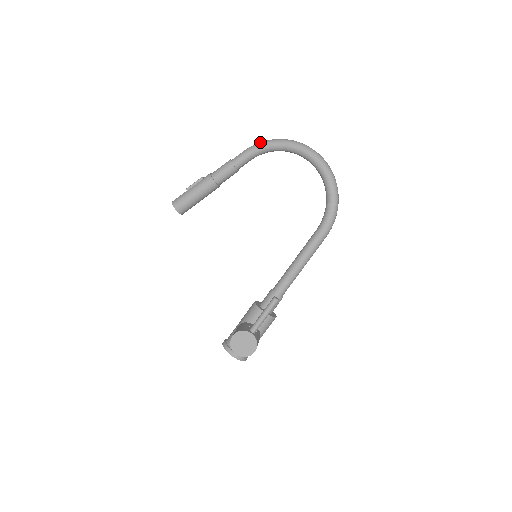
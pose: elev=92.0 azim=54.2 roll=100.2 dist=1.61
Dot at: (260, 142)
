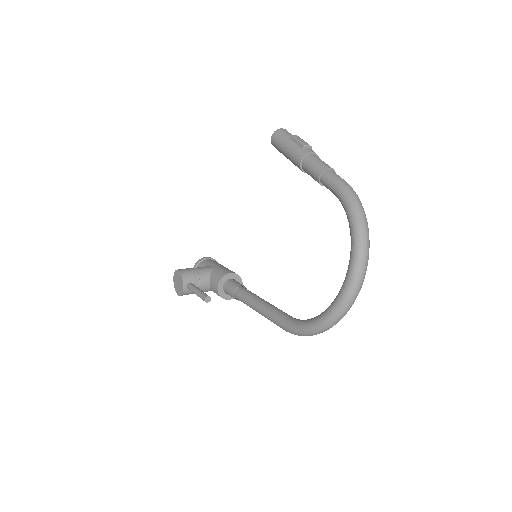
Dot at: (352, 196)
